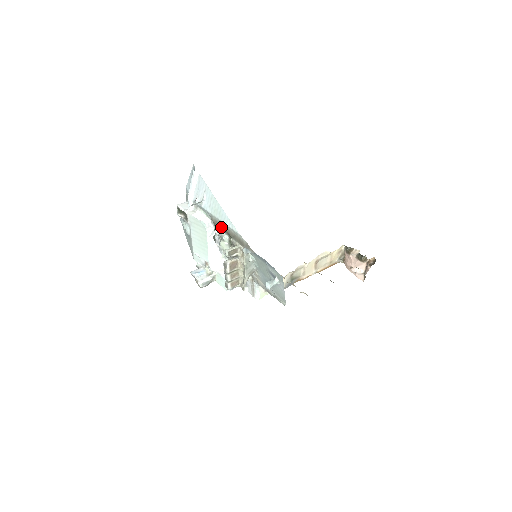
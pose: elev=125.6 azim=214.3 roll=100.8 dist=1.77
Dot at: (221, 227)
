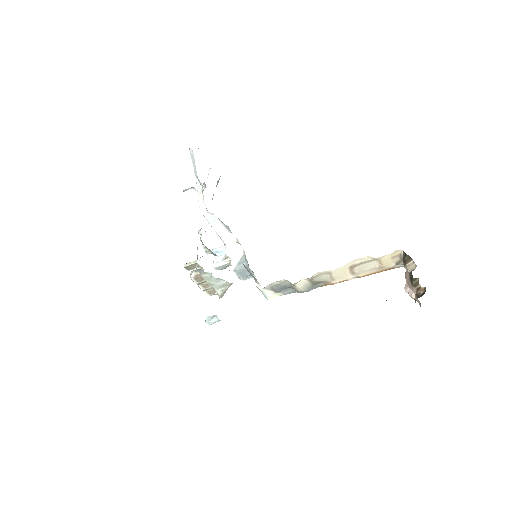
Dot at: occluded
